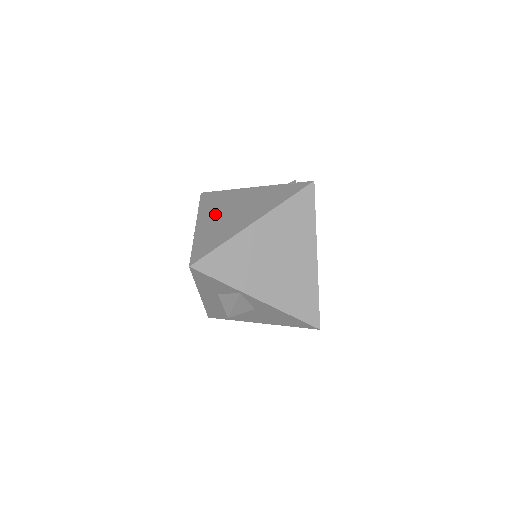
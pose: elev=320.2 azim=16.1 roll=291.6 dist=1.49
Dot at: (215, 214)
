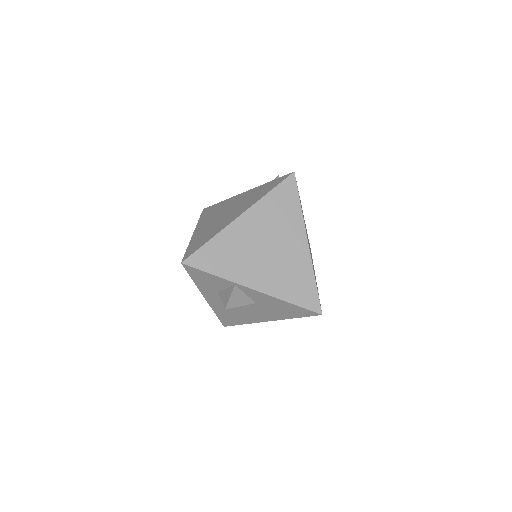
Dot at: (210, 220)
